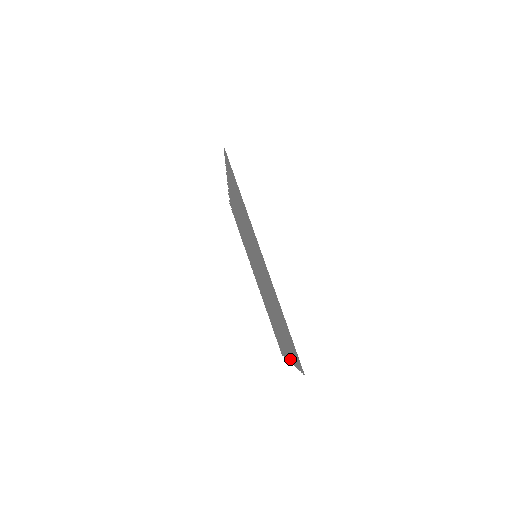
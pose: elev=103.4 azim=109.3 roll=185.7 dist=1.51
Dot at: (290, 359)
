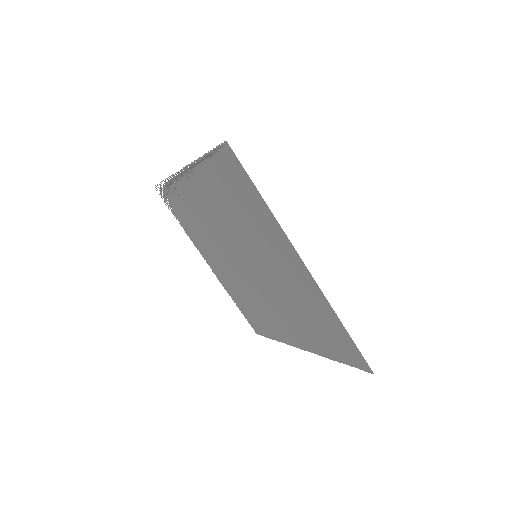
Dot at: (306, 348)
